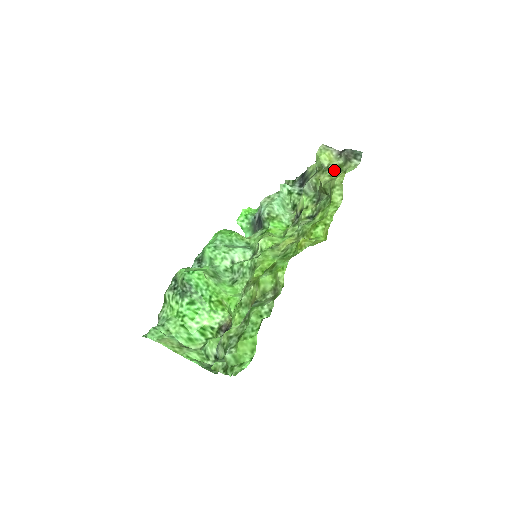
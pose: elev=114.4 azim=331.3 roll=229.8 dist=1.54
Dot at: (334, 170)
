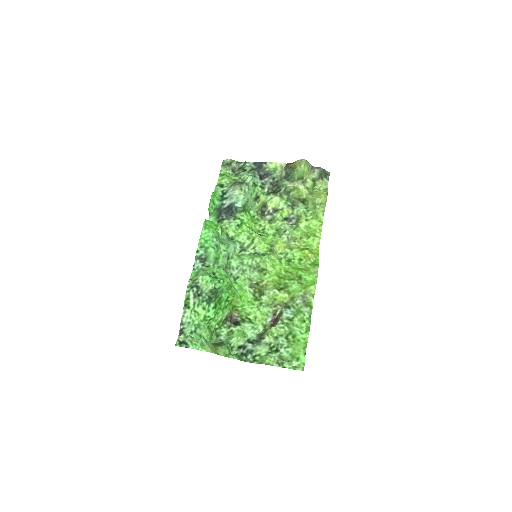
Dot at: (311, 184)
